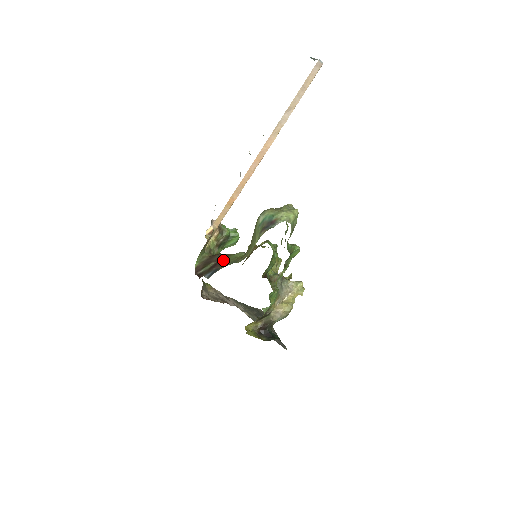
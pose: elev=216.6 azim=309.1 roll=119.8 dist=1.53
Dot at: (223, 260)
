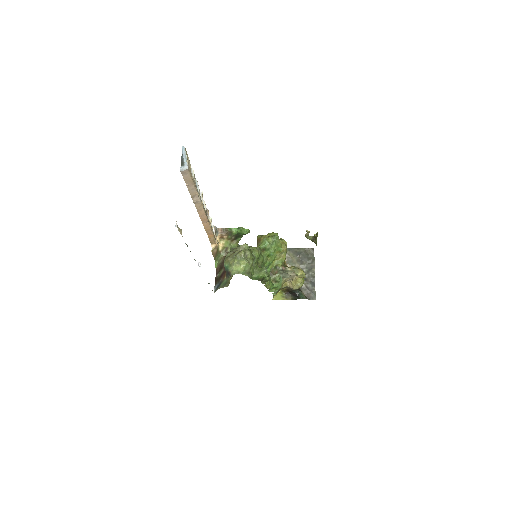
Dot at: occluded
